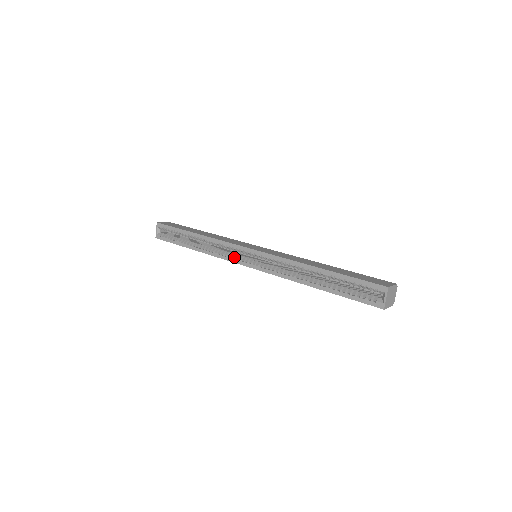
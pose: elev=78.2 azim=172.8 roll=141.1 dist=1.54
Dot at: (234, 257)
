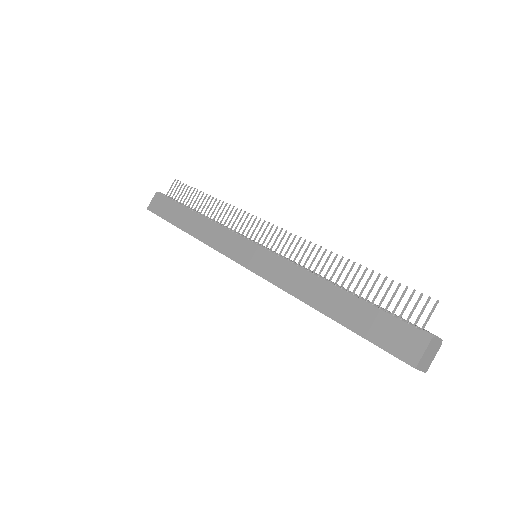
Dot at: occluded
